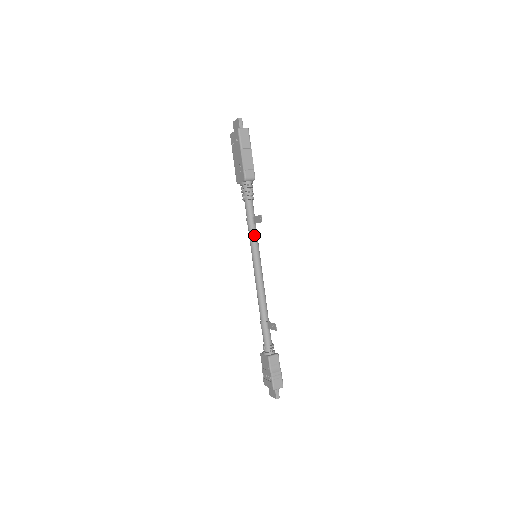
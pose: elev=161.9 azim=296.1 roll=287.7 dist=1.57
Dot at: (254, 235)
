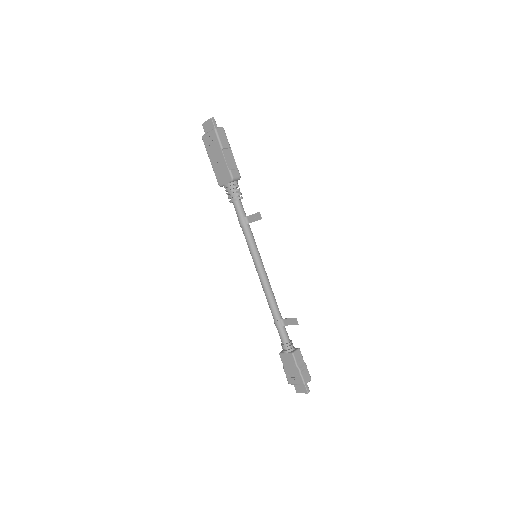
Dot at: (251, 235)
